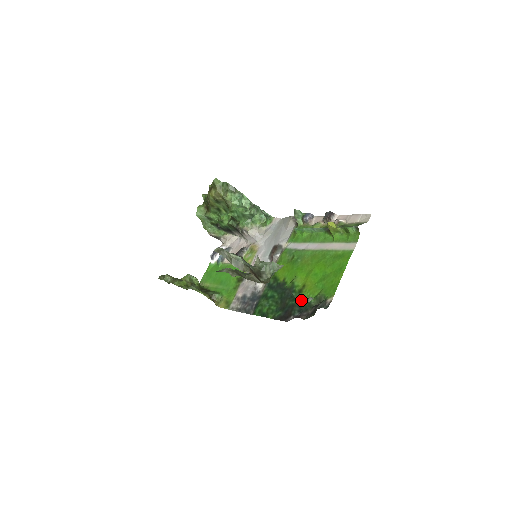
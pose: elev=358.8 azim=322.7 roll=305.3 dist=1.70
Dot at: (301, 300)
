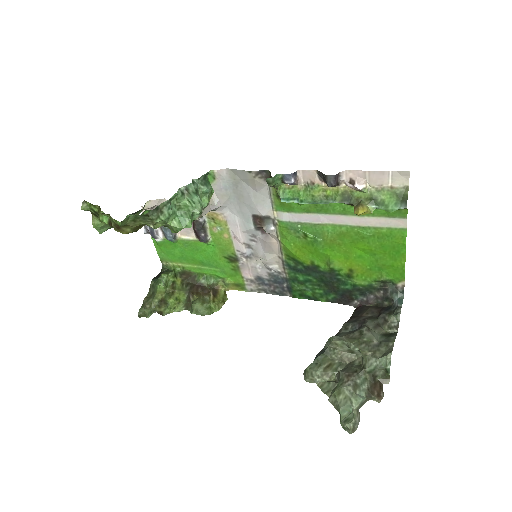
Dot at: (357, 285)
